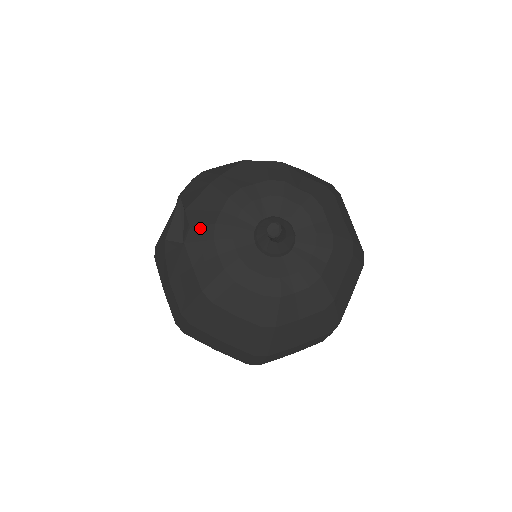
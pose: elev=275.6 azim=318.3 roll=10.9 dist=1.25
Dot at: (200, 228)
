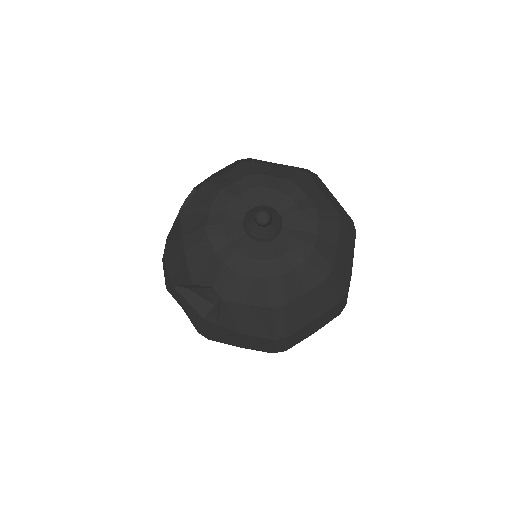
Dot at: (219, 279)
